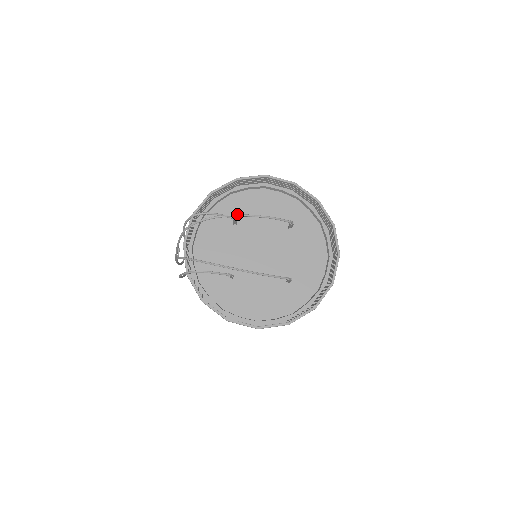
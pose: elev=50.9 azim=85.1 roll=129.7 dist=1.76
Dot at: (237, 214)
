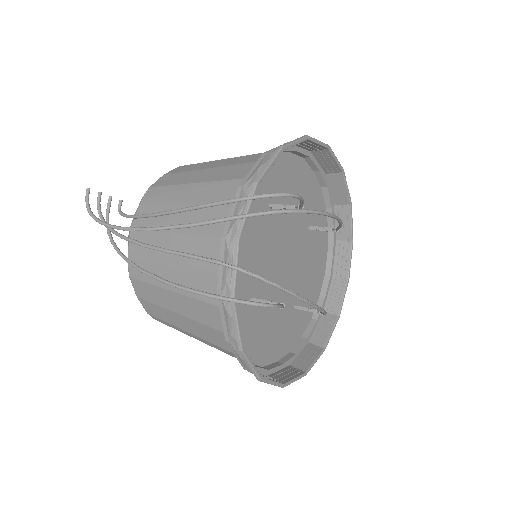
Dot at: occluded
